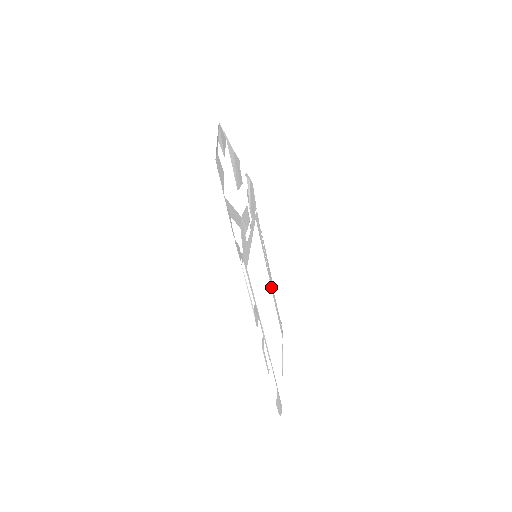
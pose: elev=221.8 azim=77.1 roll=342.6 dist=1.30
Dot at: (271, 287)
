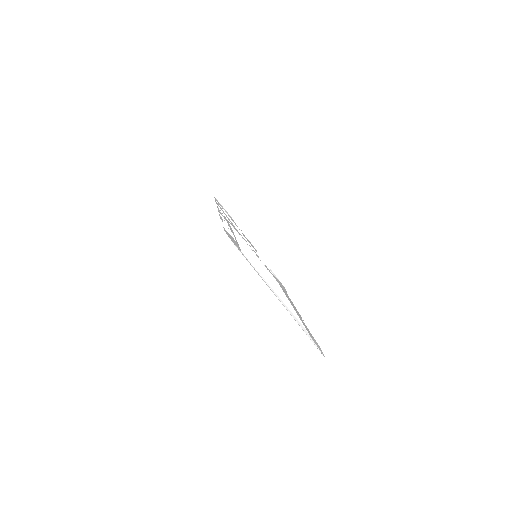
Dot at: occluded
